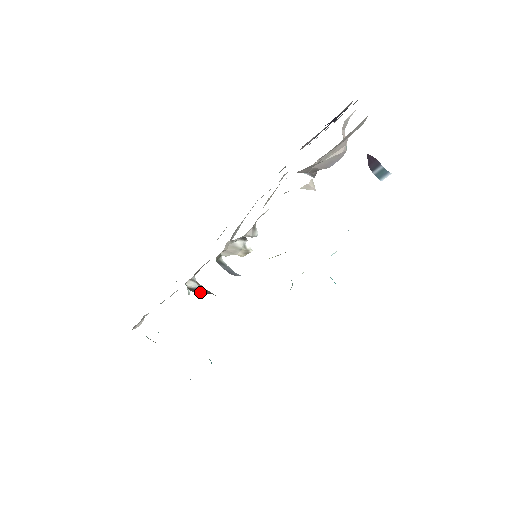
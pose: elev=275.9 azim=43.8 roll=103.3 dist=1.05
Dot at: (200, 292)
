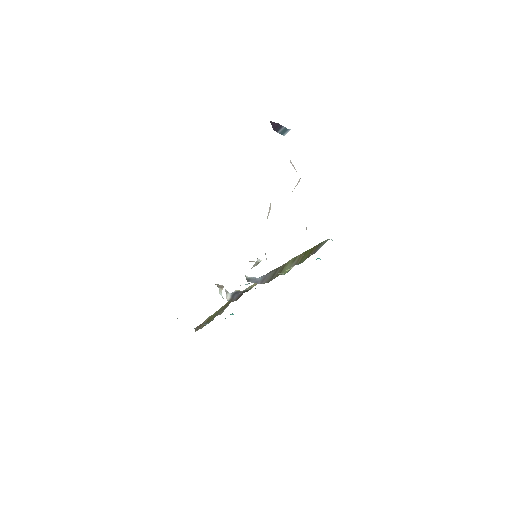
Dot at: (236, 297)
